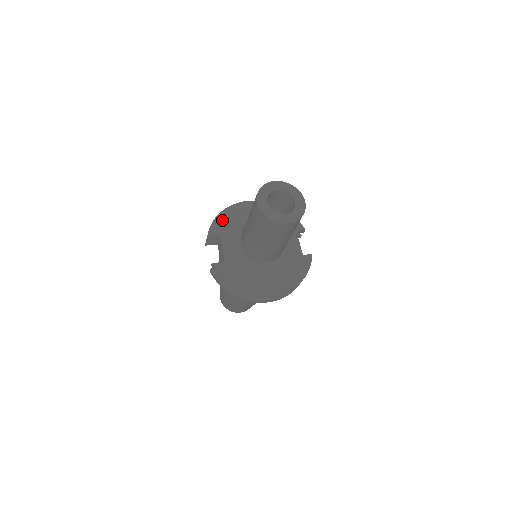
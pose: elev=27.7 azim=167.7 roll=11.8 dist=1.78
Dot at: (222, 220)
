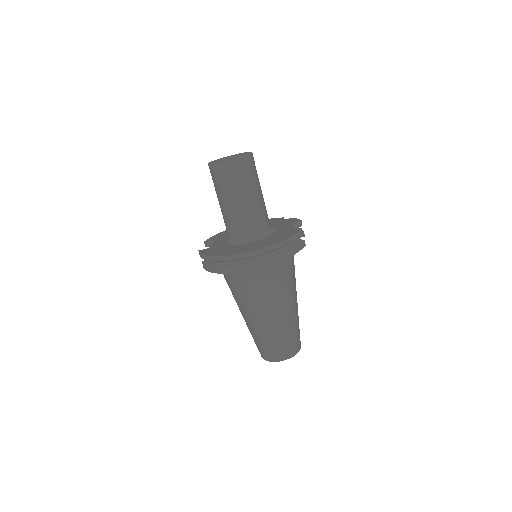
Dot at: (223, 233)
